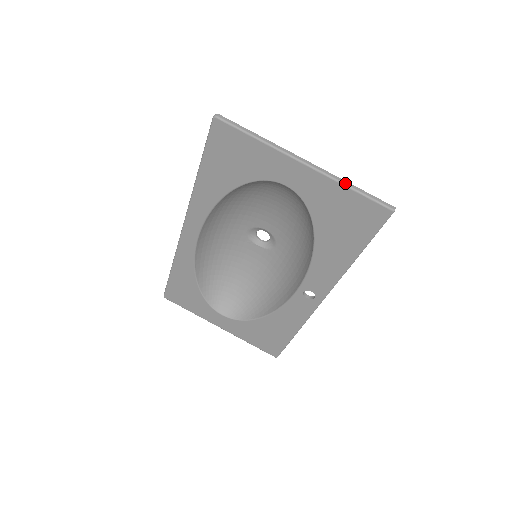
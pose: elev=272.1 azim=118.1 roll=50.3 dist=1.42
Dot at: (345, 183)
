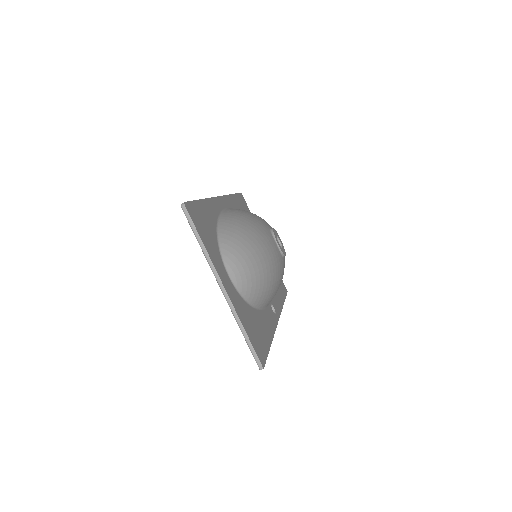
Dot at: (239, 325)
